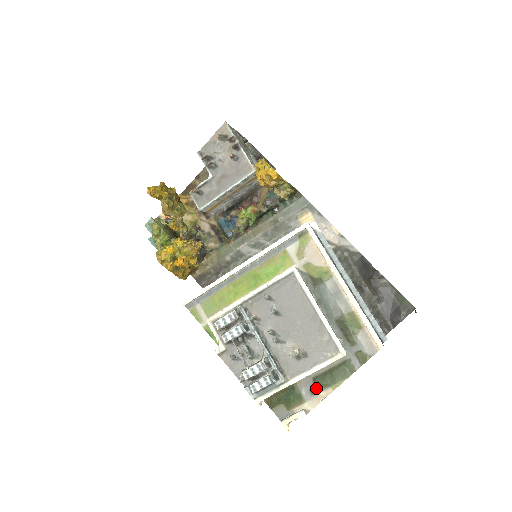
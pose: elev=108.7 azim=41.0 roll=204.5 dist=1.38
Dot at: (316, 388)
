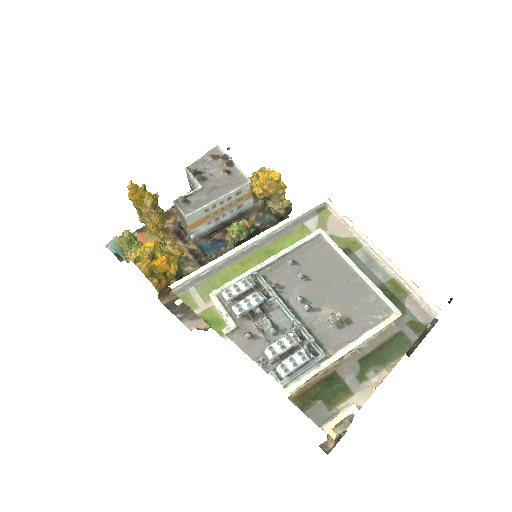
Dot at: (365, 373)
